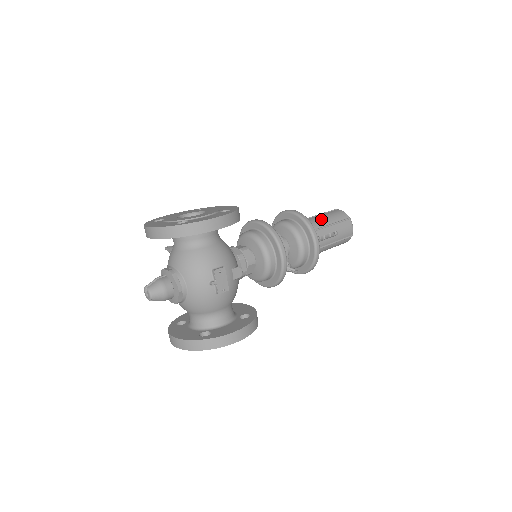
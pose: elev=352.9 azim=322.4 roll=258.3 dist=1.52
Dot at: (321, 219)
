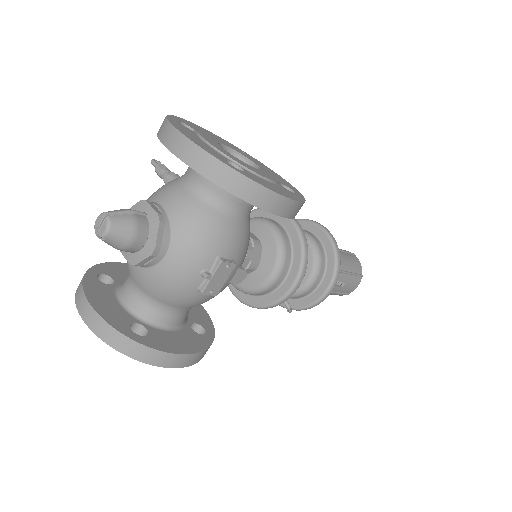
Dot at: (341, 258)
